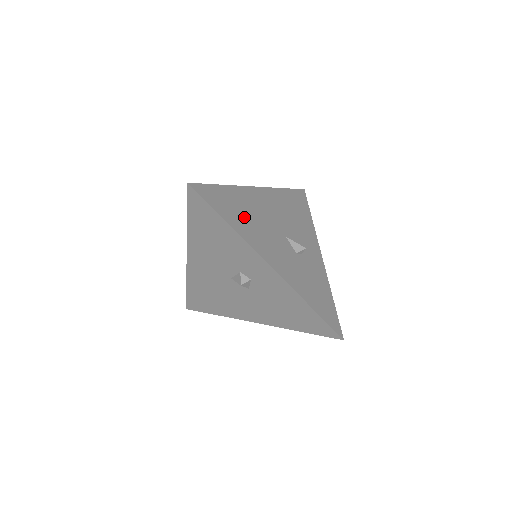
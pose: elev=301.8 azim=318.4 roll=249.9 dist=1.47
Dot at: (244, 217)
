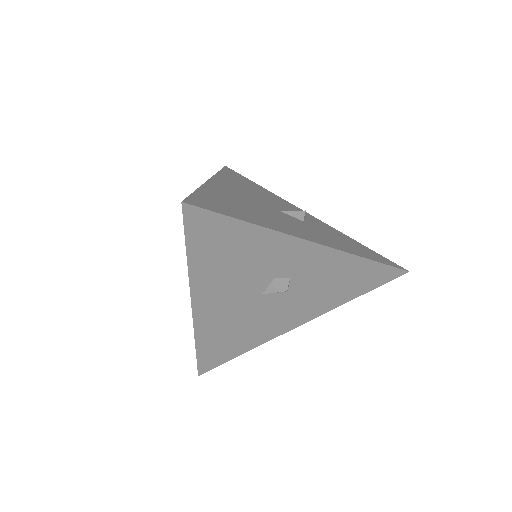
Dot at: (247, 211)
